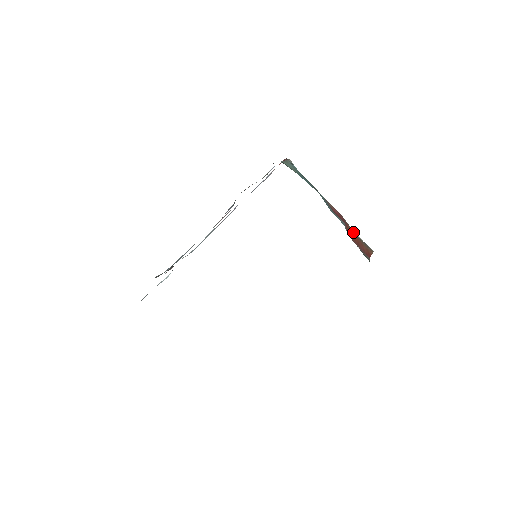
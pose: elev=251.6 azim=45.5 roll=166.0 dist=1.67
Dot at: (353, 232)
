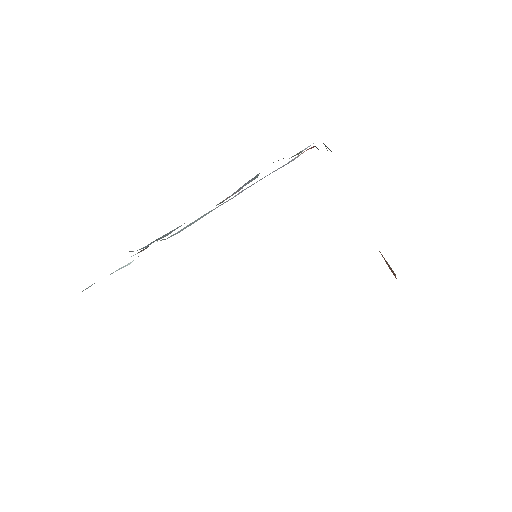
Dot at: occluded
